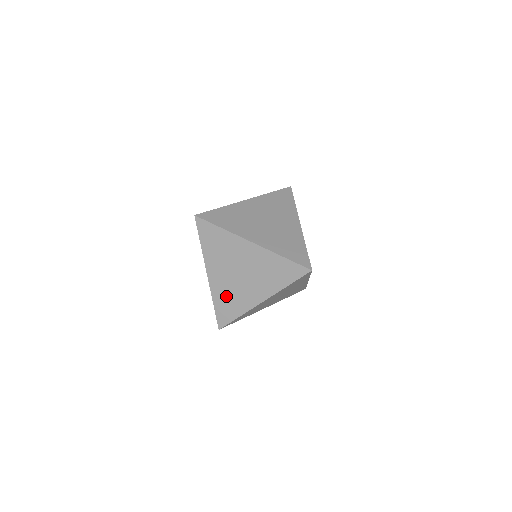
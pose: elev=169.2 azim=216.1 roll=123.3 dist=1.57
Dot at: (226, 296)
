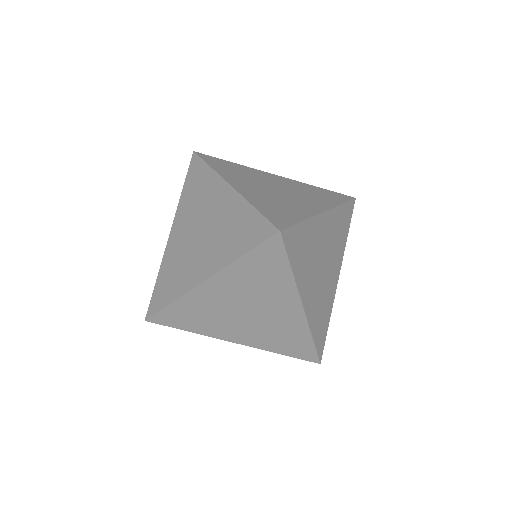
Dot at: (173, 266)
